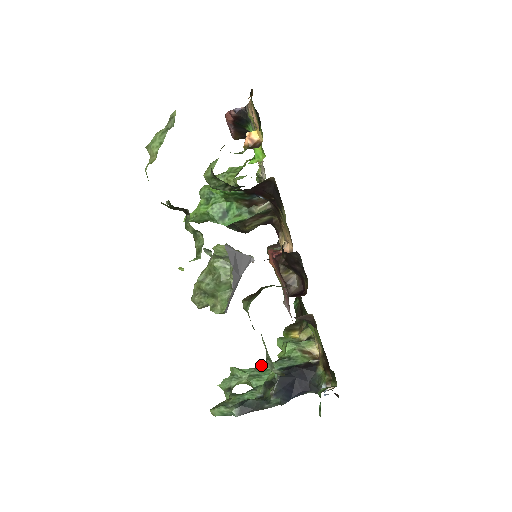
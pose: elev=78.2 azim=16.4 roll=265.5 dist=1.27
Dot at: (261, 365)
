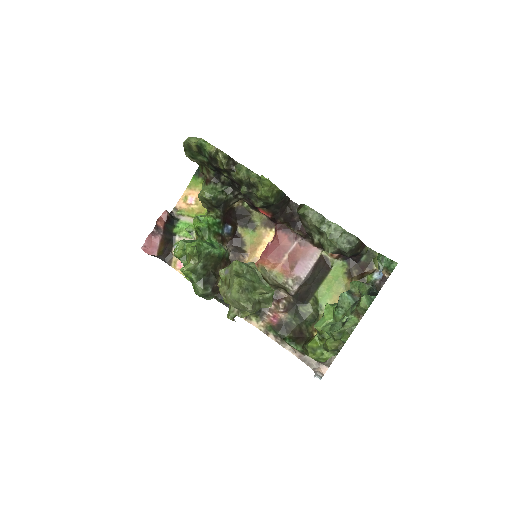
Dot at: occluded
